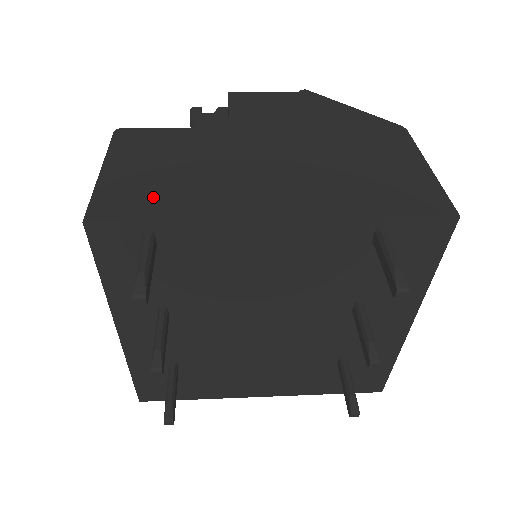
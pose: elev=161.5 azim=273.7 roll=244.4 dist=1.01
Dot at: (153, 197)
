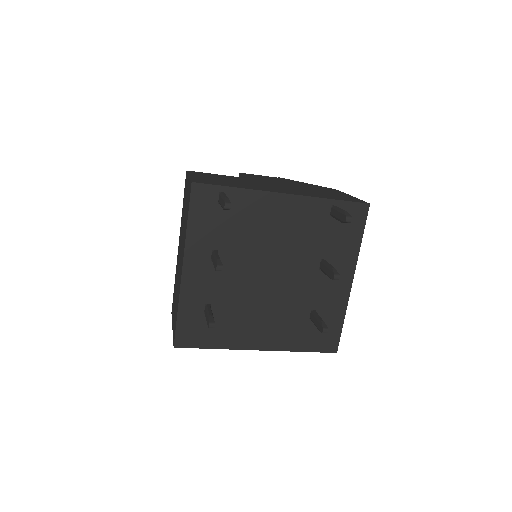
Dot at: (222, 183)
